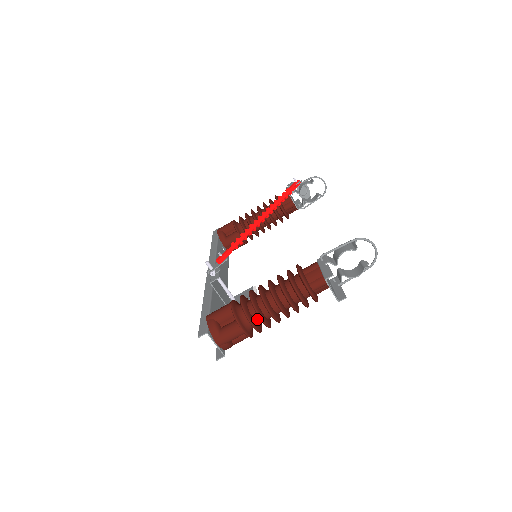
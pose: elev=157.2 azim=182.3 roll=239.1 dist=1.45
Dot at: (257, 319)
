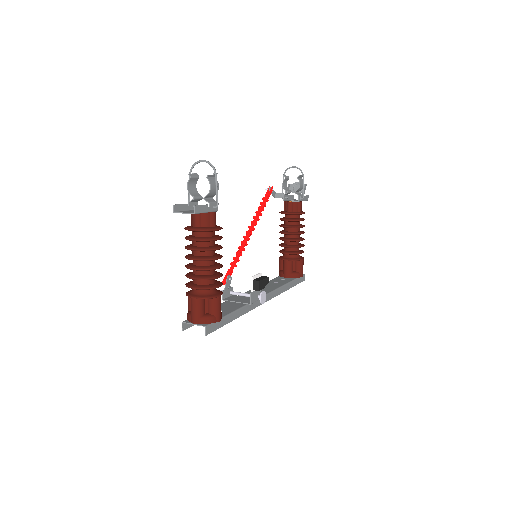
Dot at: (199, 282)
